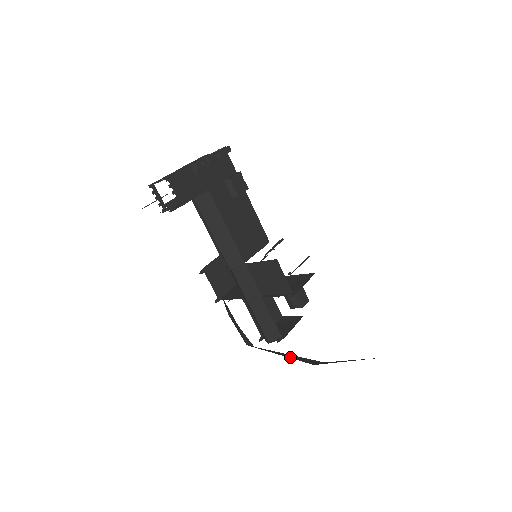
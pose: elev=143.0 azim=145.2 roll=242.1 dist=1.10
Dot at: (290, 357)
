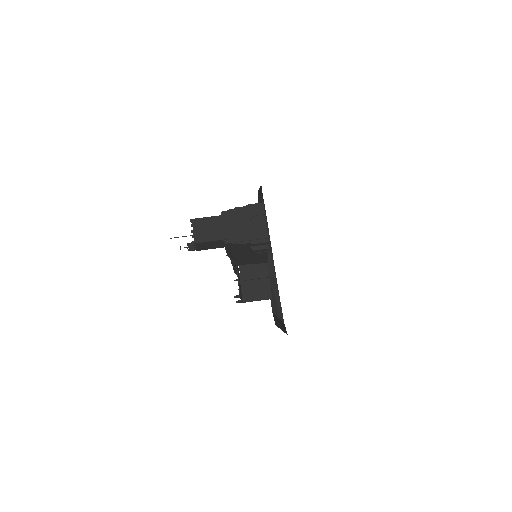
Dot at: occluded
